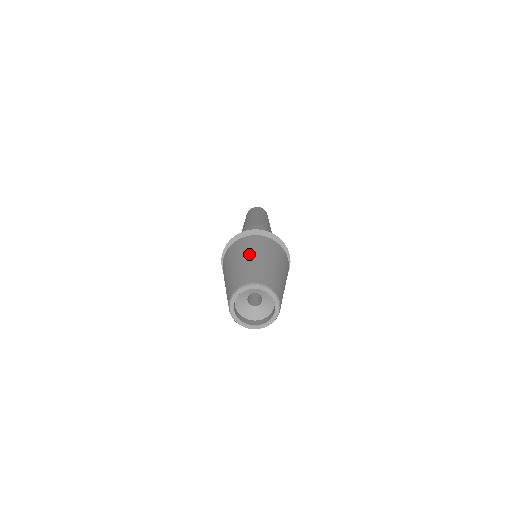
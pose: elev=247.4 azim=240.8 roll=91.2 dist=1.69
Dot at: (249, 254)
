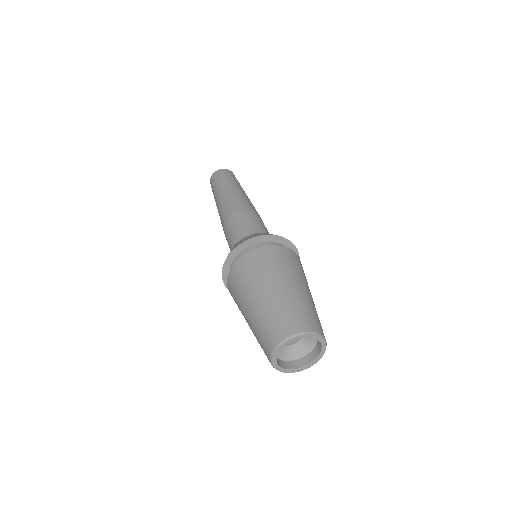
Dot at: (247, 301)
